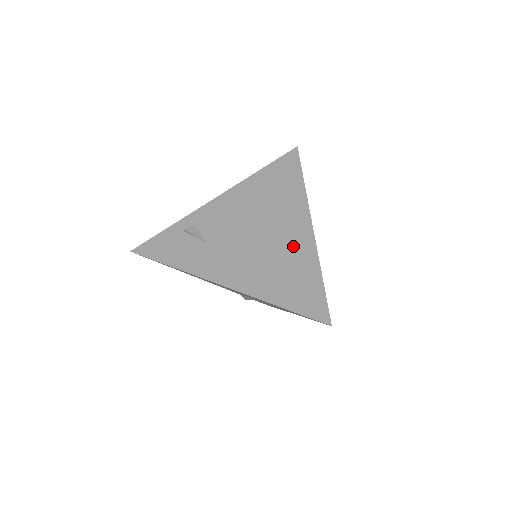
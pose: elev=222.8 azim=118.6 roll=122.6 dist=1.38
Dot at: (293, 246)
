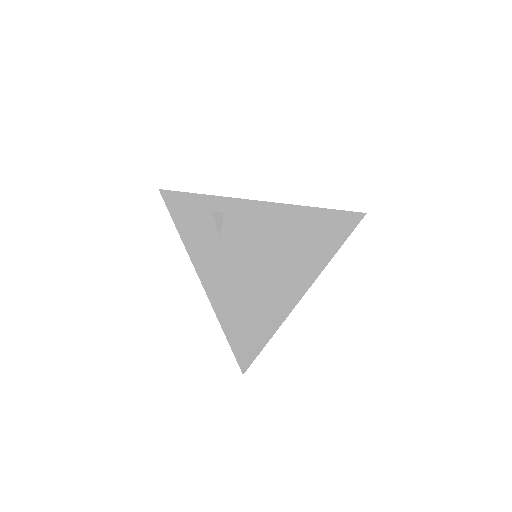
Dot at: (275, 299)
